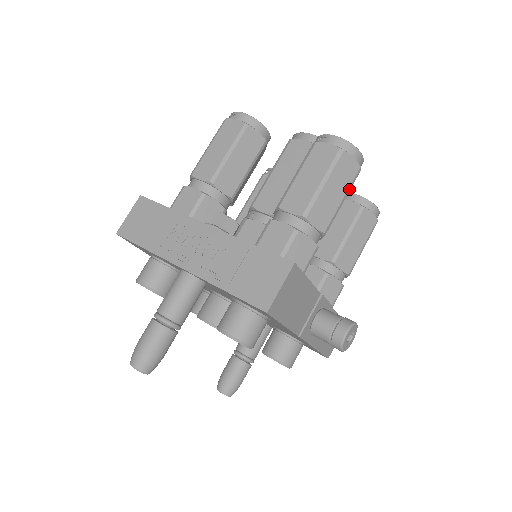
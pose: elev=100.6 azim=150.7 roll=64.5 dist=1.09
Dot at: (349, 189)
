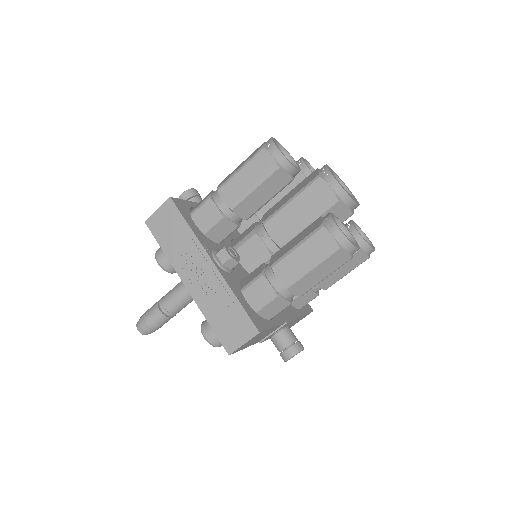
Dot at: occluded
